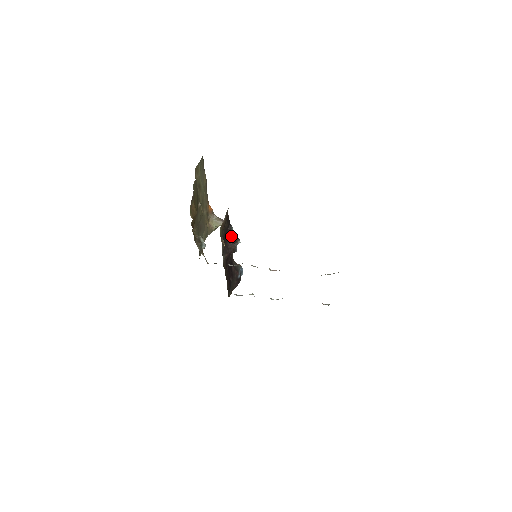
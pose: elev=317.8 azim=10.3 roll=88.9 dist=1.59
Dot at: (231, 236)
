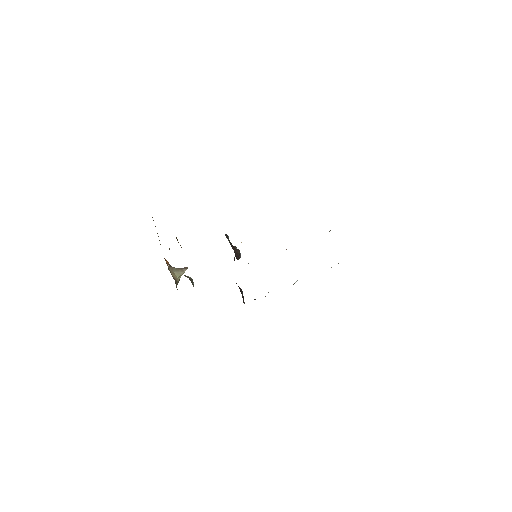
Dot at: (231, 243)
